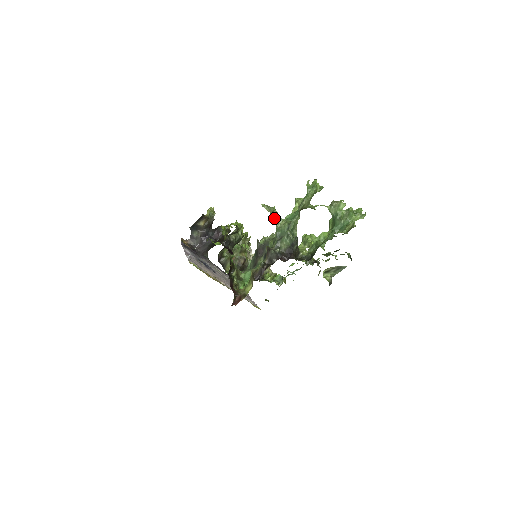
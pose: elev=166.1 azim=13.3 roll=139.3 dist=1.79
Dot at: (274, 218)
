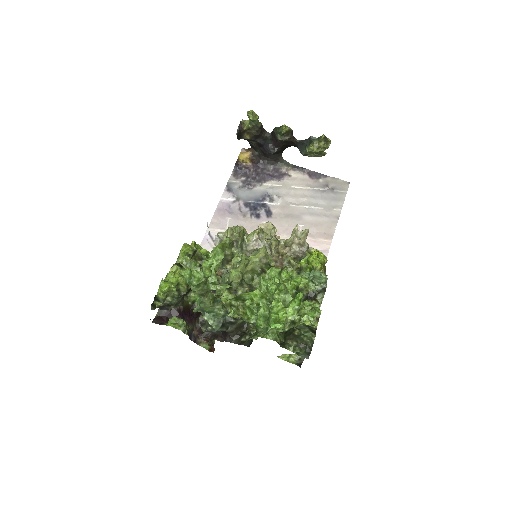
Dot at: occluded
